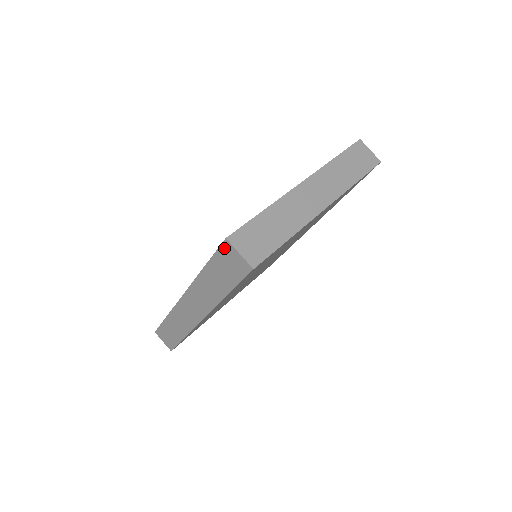
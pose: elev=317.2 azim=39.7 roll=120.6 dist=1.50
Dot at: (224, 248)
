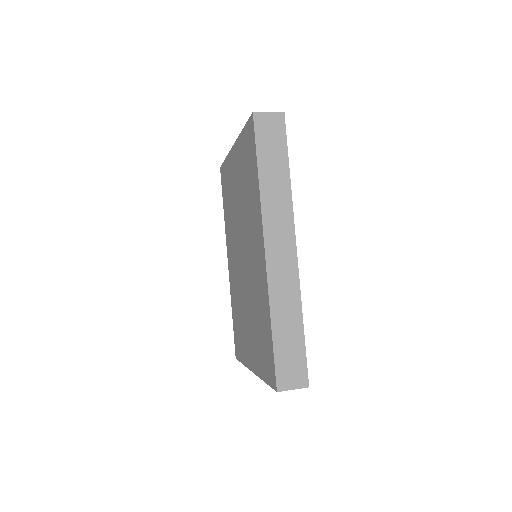
Dot at: (257, 123)
